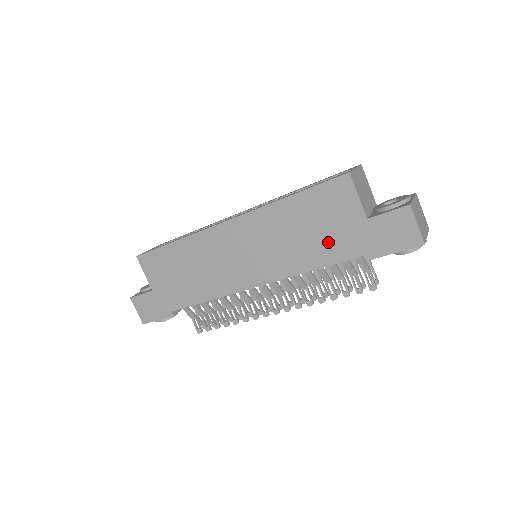
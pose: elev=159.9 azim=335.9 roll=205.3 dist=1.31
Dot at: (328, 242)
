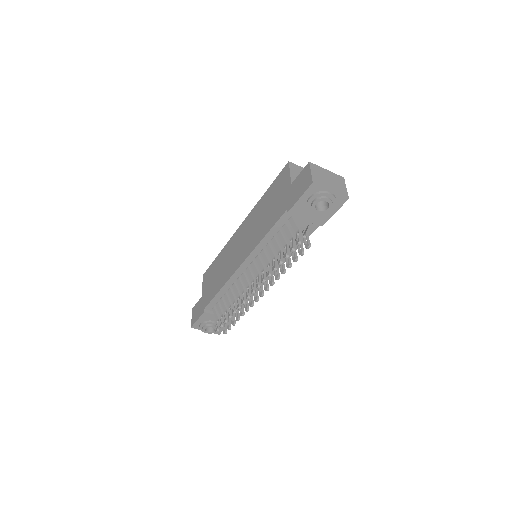
Dot at: (274, 211)
